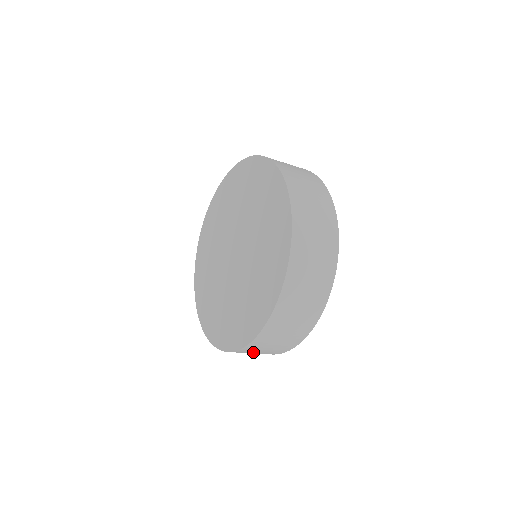
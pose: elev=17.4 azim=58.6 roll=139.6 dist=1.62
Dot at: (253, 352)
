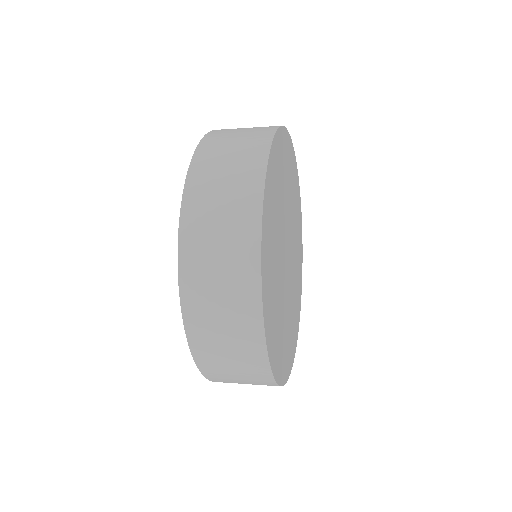
Dot at: (236, 382)
